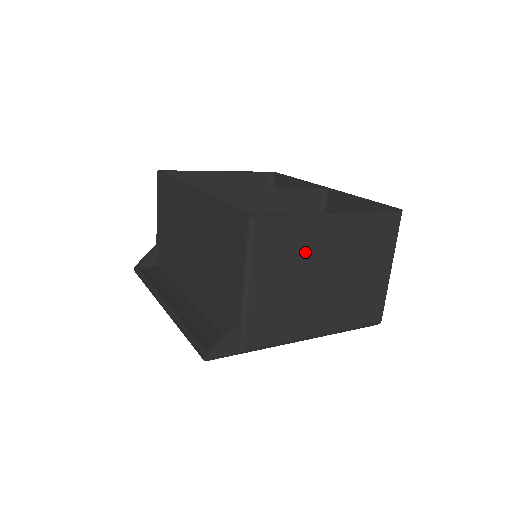
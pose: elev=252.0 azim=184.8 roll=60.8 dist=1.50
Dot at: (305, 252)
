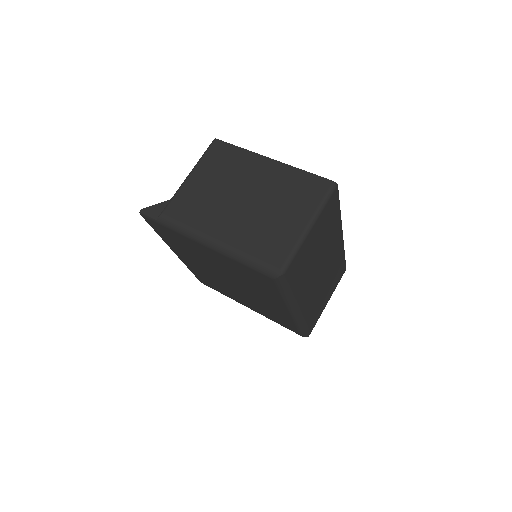
Dot at: (237, 173)
